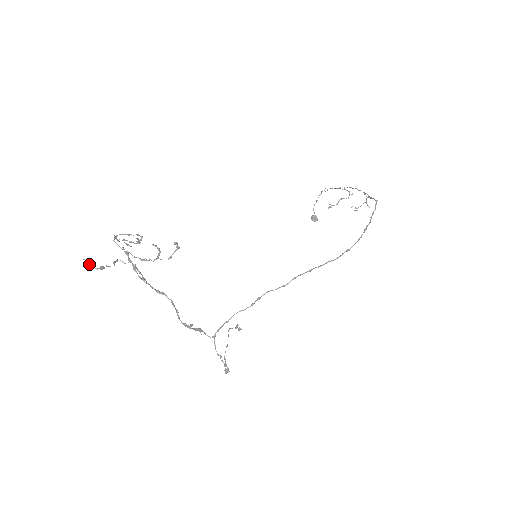
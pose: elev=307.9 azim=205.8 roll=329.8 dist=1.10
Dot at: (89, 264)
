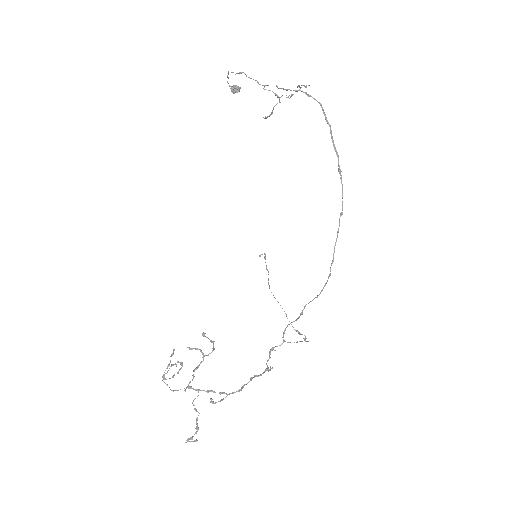
Dot at: (190, 438)
